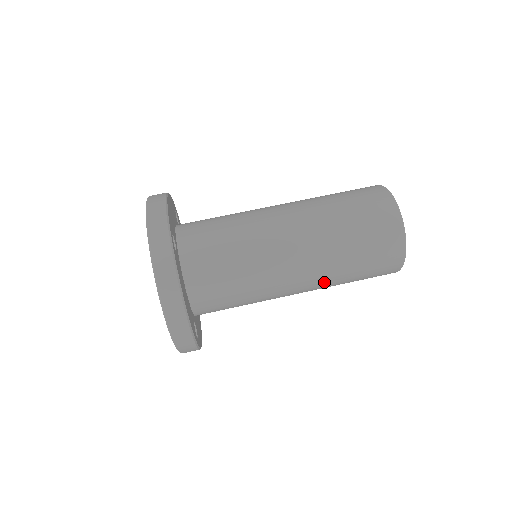
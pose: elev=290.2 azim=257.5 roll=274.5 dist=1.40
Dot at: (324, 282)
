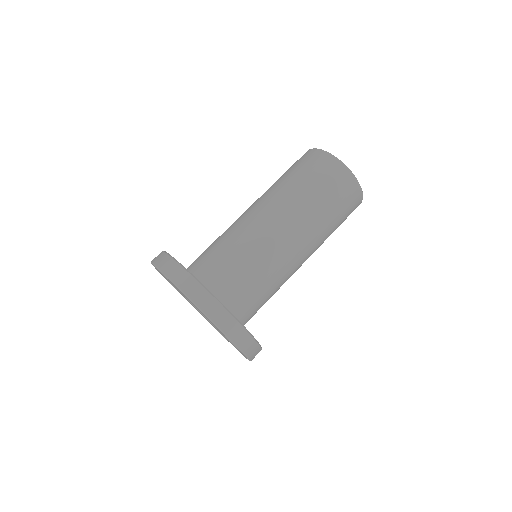
Dot at: (314, 234)
